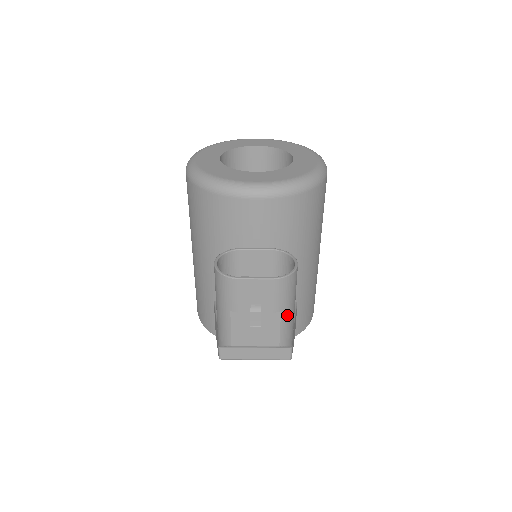
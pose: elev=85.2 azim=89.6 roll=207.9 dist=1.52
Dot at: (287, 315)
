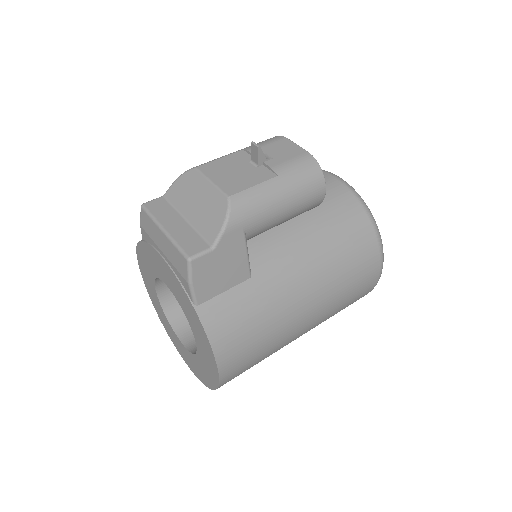
Dot at: (274, 188)
